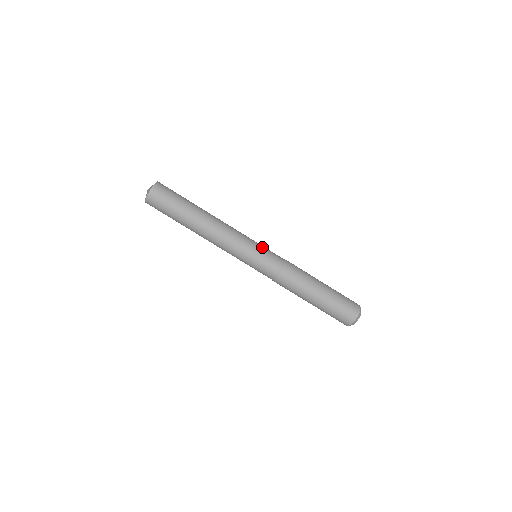
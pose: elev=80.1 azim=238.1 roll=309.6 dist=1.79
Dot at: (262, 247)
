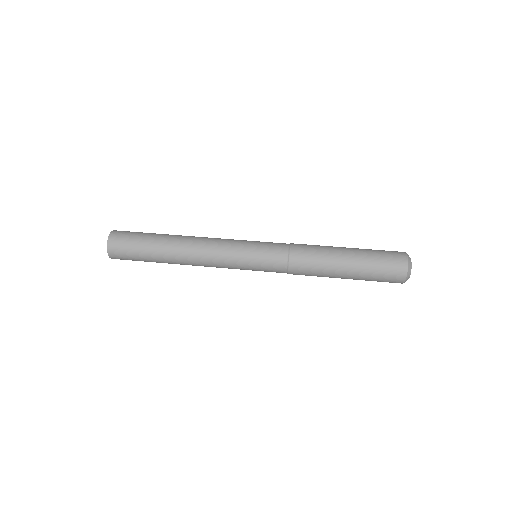
Dot at: occluded
